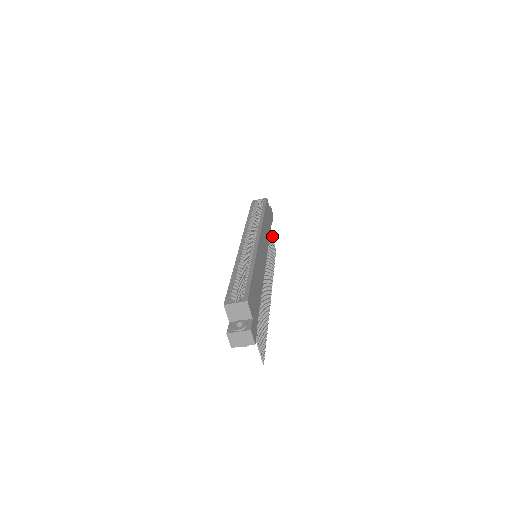
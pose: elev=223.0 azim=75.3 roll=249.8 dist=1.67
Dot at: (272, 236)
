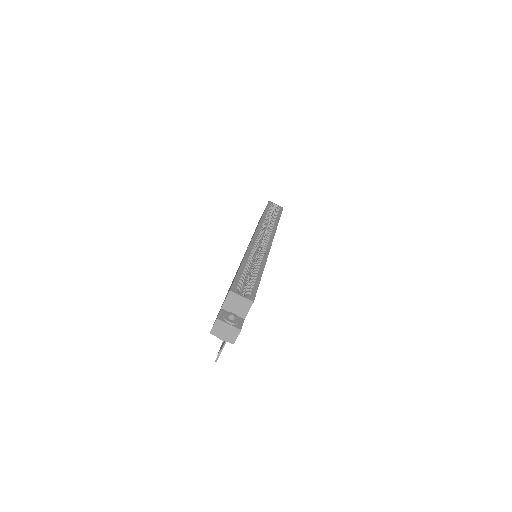
Dot at: occluded
